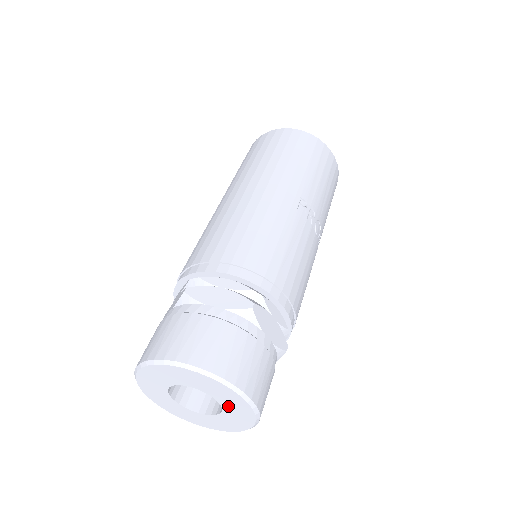
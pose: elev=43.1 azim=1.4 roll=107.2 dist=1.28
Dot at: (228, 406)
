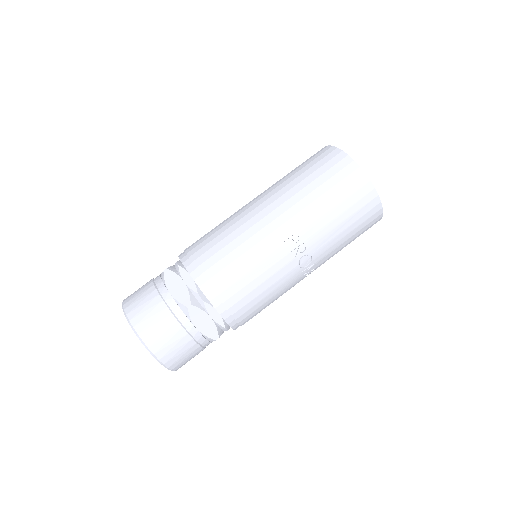
Dot at: occluded
